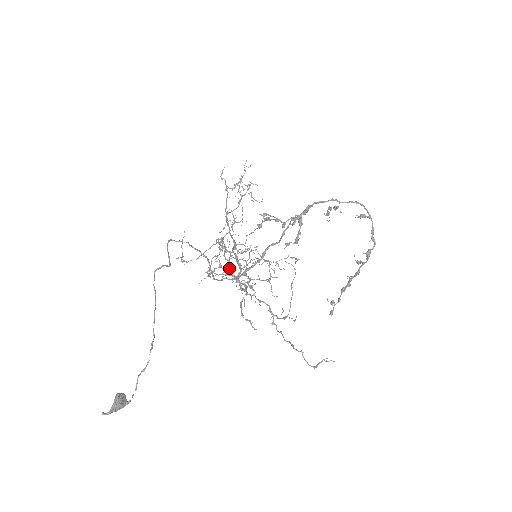
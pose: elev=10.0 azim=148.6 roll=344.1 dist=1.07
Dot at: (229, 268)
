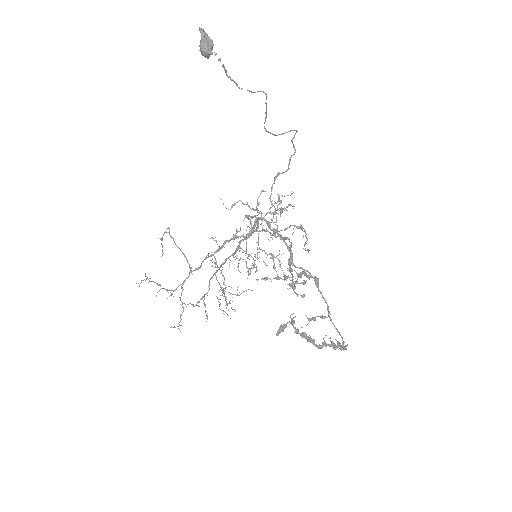
Dot at: occluded
